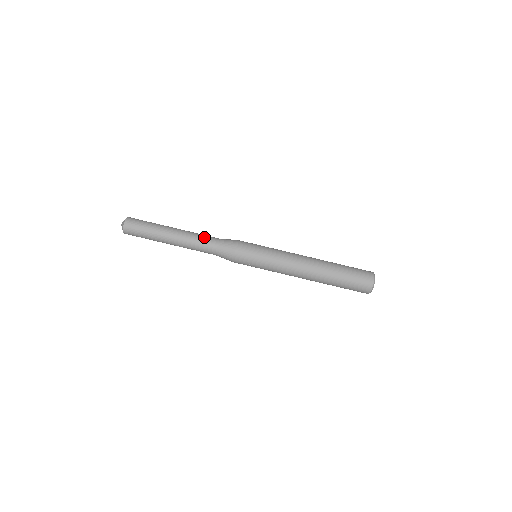
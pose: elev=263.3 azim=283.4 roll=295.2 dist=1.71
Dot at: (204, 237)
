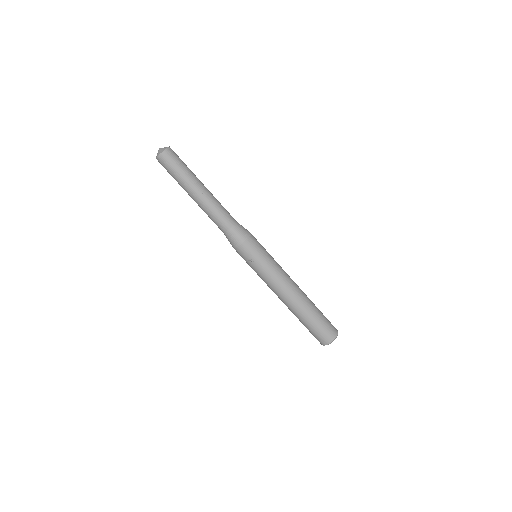
Dot at: (226, 210)
